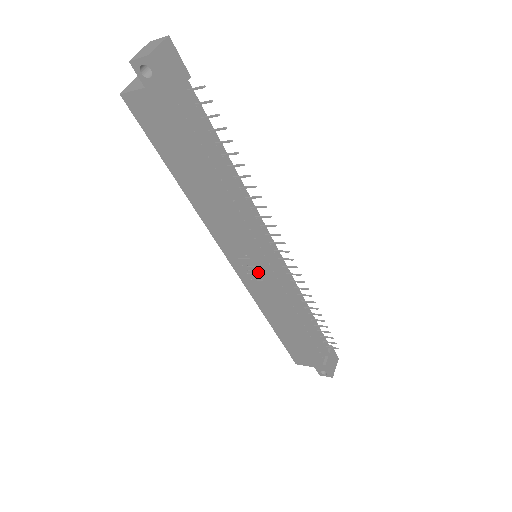
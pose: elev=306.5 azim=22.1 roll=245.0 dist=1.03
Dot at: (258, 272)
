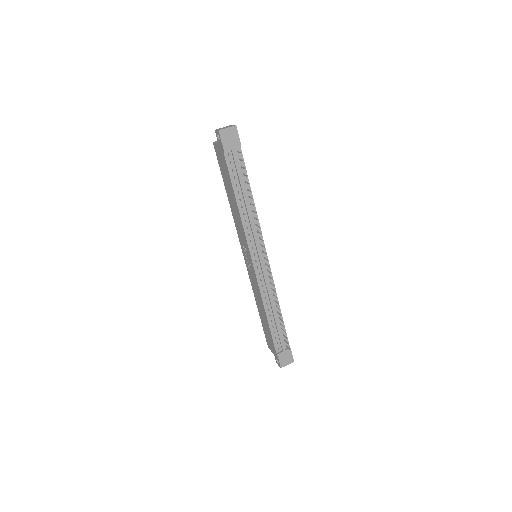
Dot at: (250, 264)
